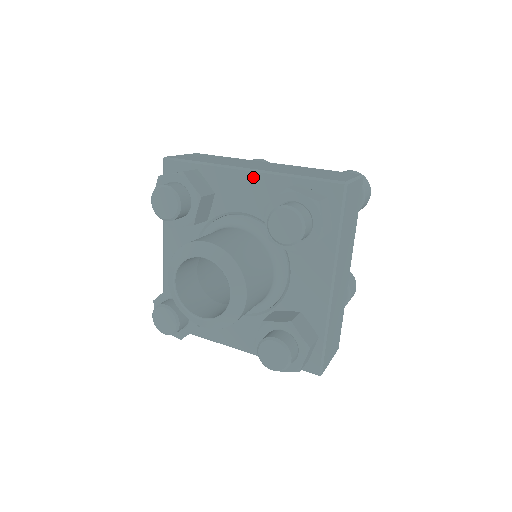
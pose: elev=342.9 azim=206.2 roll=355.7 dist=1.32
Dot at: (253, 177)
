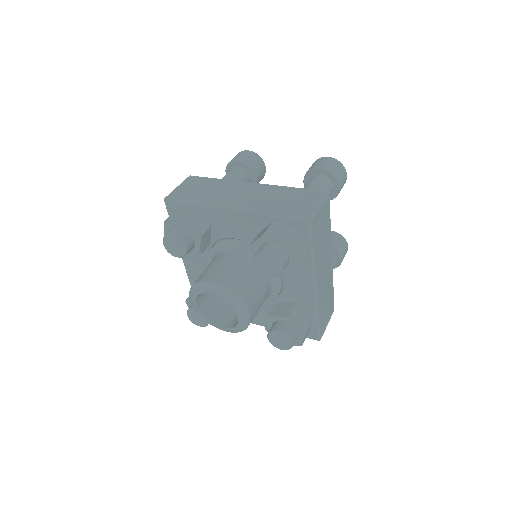
Dot at: (238, 215)
